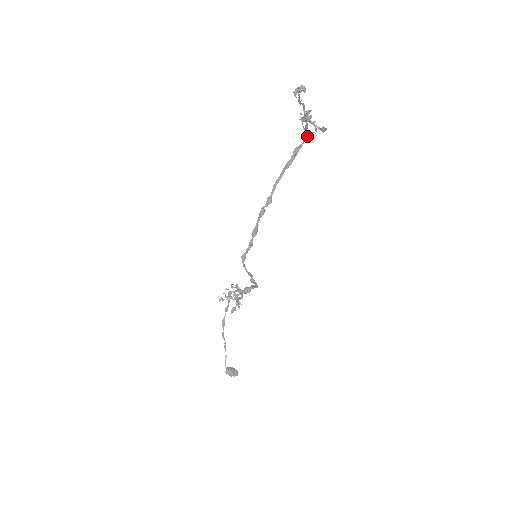
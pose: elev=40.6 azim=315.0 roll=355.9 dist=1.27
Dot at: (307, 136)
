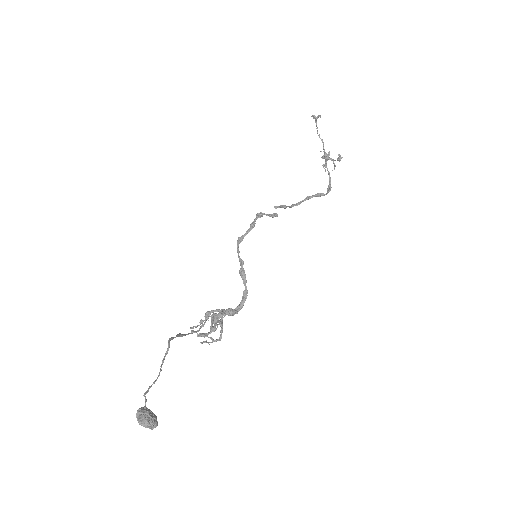
Dot at: occluded
